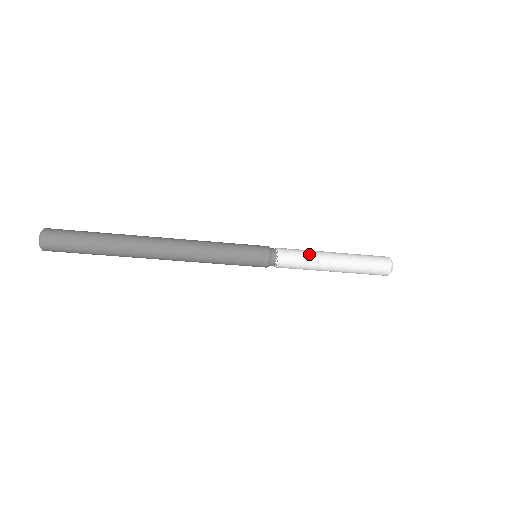
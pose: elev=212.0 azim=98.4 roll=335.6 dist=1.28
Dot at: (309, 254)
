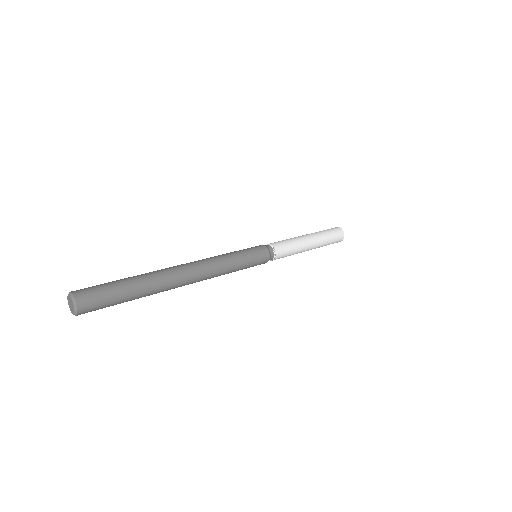
Dot at: (296, 249)
